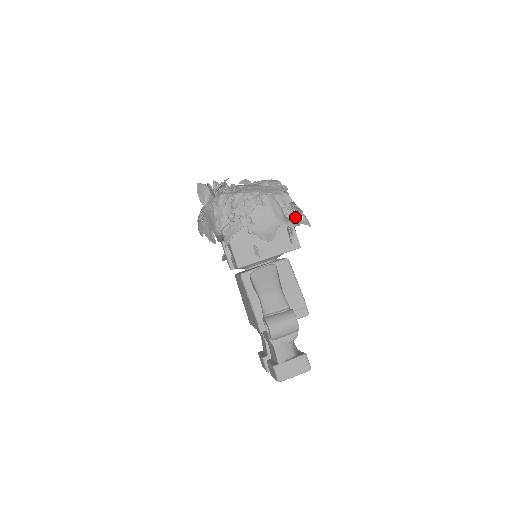
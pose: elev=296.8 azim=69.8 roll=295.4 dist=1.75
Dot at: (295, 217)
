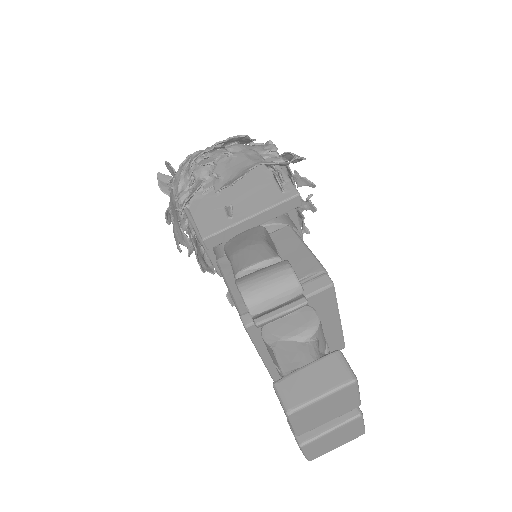
Dot at: (313, 205)
